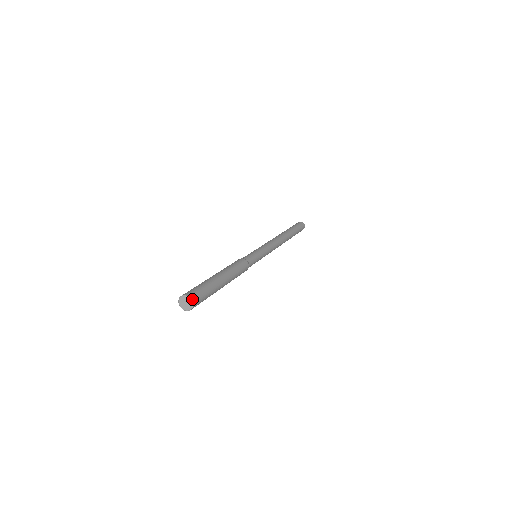
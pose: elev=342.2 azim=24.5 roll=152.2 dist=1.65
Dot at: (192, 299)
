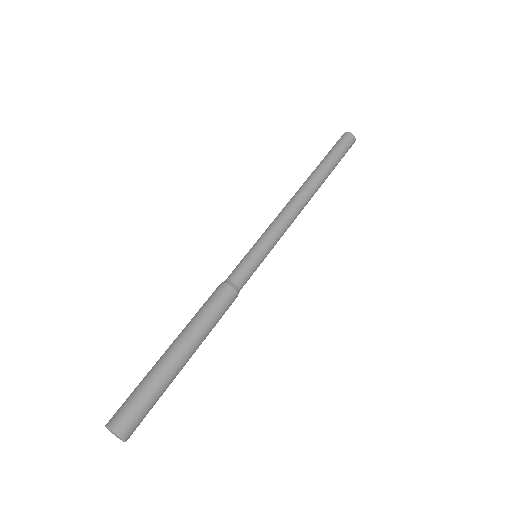
Dot at: (127, 438)
